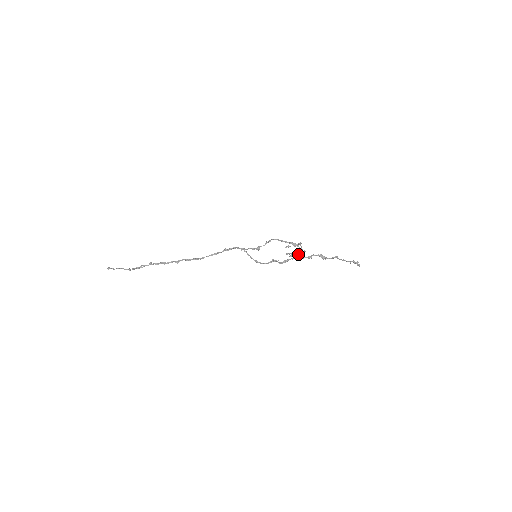
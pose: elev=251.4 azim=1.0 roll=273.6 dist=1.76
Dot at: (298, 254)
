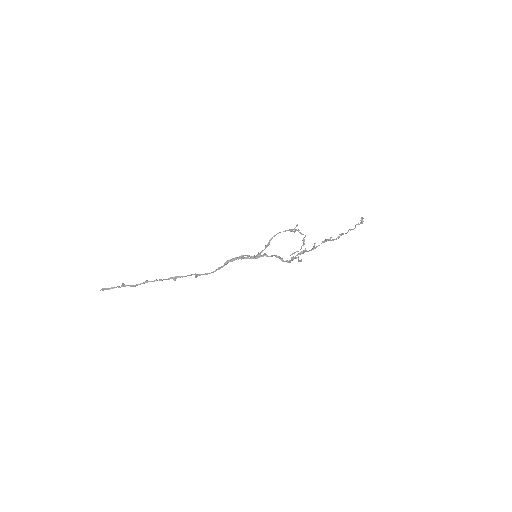
Dot at: (295, 230)
